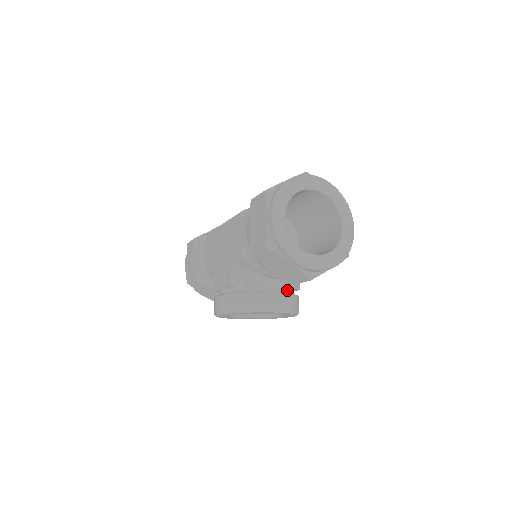
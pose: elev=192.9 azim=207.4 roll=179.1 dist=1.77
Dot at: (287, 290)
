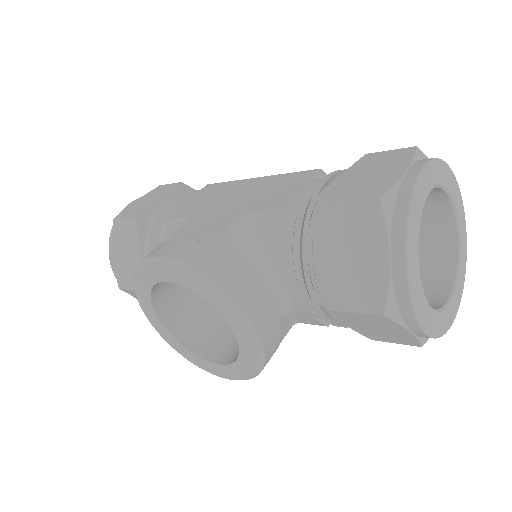
Dot at: occluded
